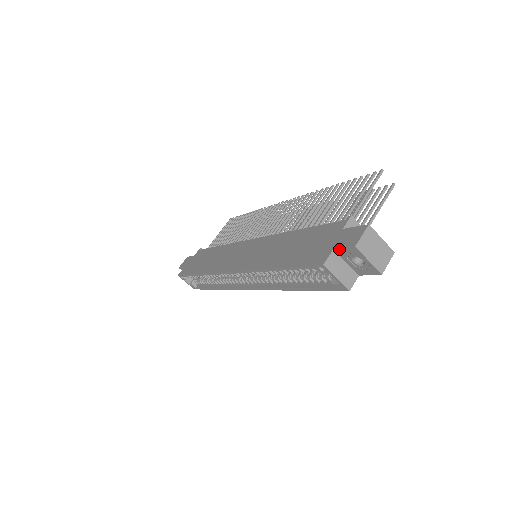
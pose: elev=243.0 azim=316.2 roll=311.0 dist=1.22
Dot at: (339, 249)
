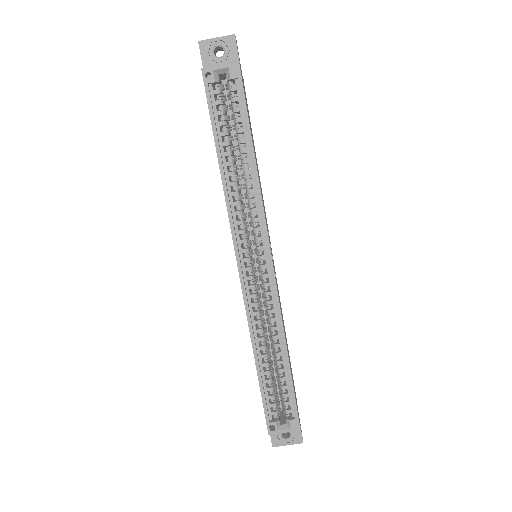
Dot at: (203, 64)
